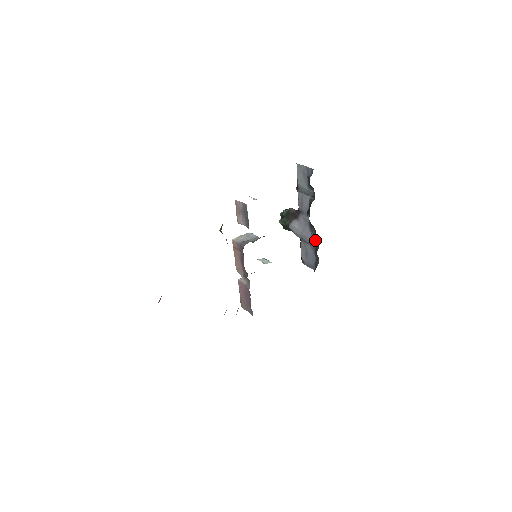
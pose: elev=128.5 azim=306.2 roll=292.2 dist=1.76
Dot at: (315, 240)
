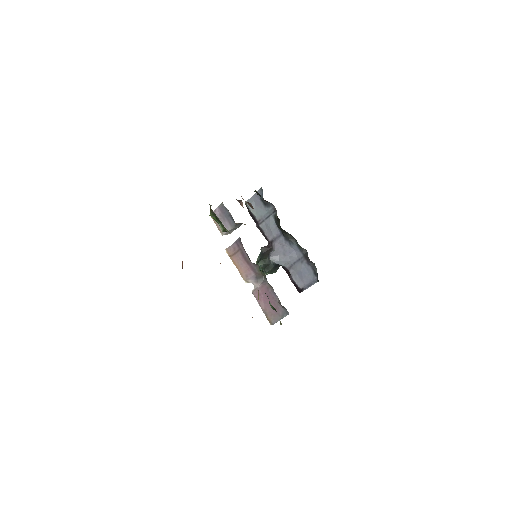
Dot at: (300, 249)
